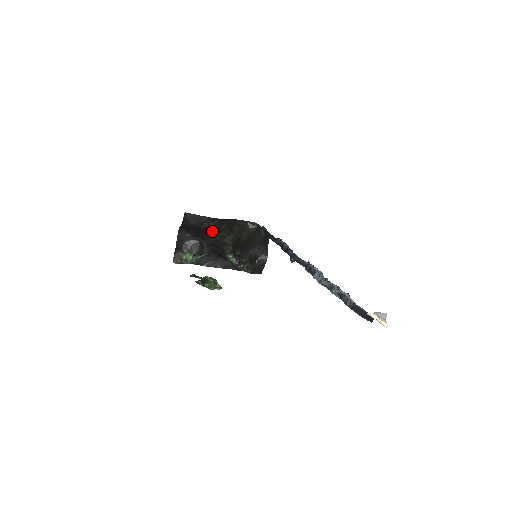
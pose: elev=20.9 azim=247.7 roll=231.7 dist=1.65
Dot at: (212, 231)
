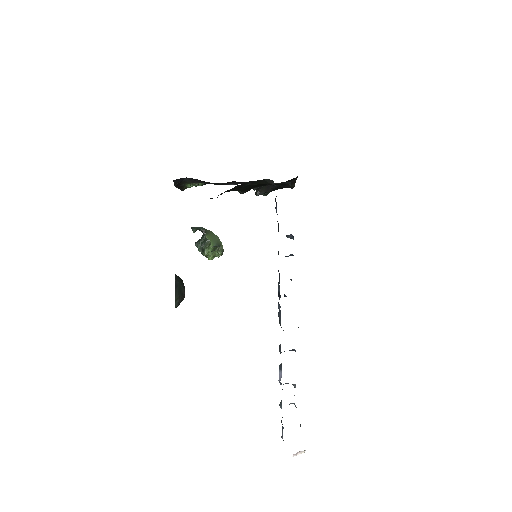
Dot at: occluded
